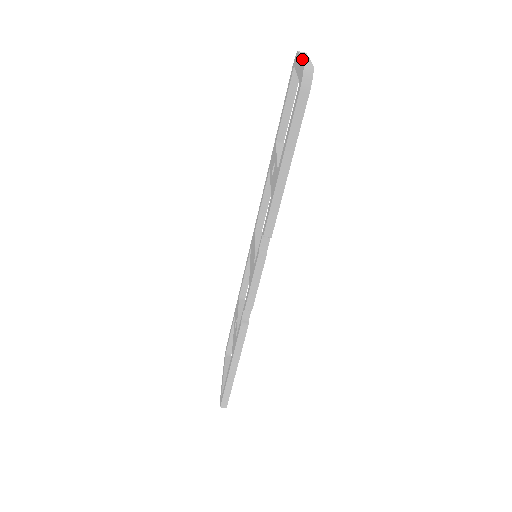
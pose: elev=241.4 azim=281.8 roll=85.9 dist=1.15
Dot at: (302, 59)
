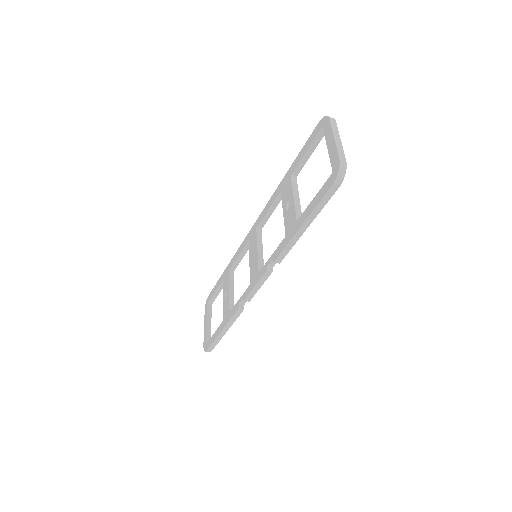
Dot at: (336, 146)
